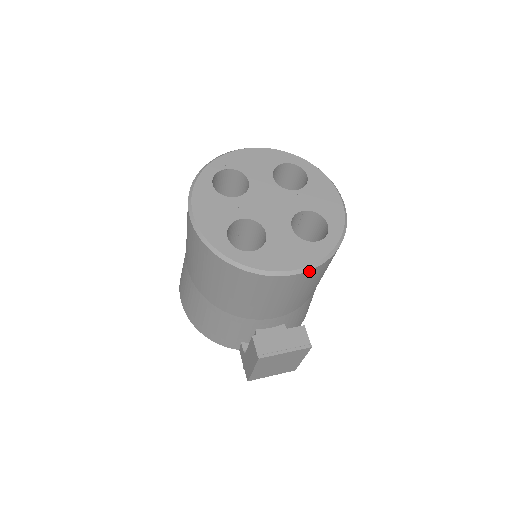
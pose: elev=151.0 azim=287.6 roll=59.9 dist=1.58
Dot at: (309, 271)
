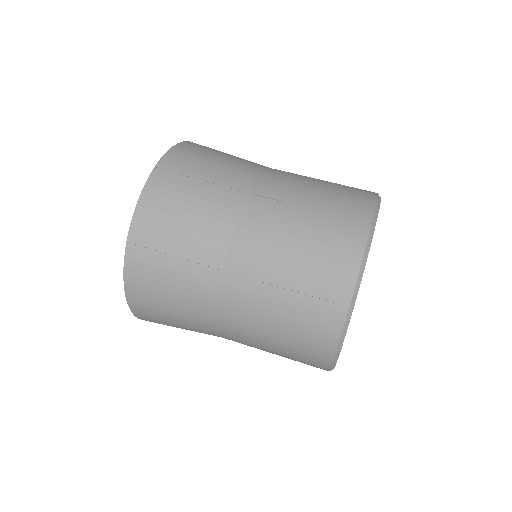
Dot at: occluded
